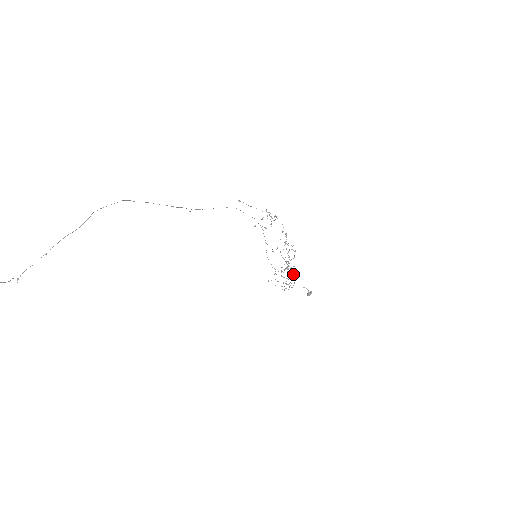
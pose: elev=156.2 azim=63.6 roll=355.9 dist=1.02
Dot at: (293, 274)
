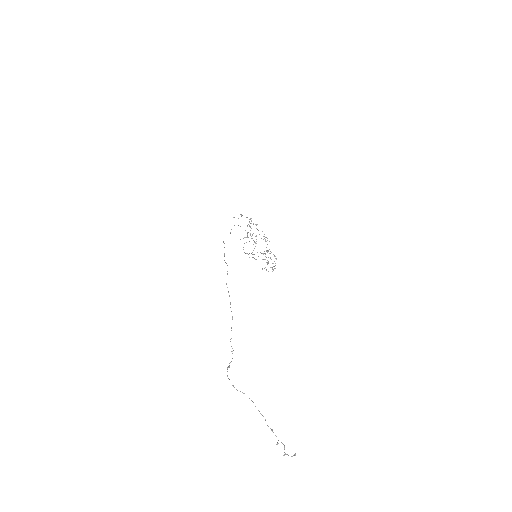
Dot at: occluded
